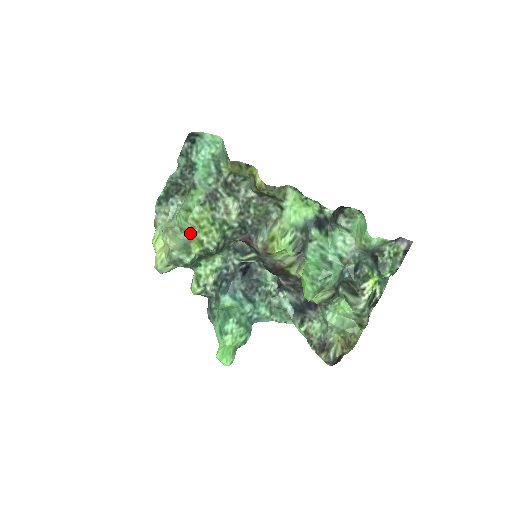
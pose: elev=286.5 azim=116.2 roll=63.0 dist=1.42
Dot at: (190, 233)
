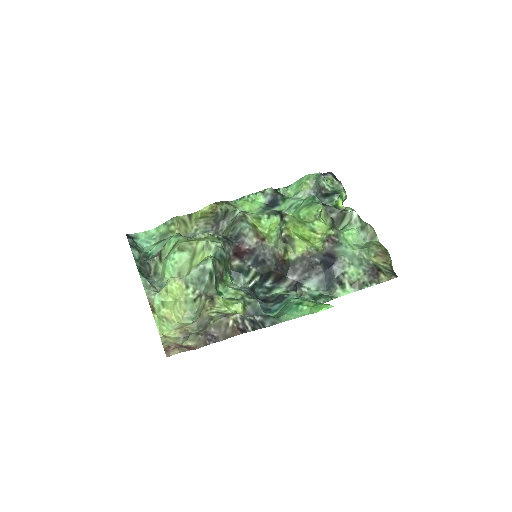
Dot at: (190, 265)
